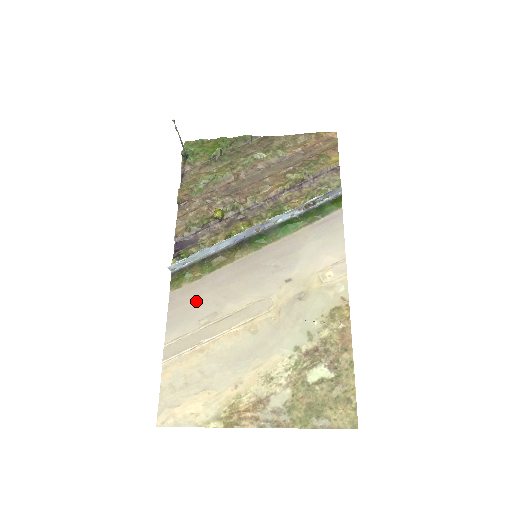
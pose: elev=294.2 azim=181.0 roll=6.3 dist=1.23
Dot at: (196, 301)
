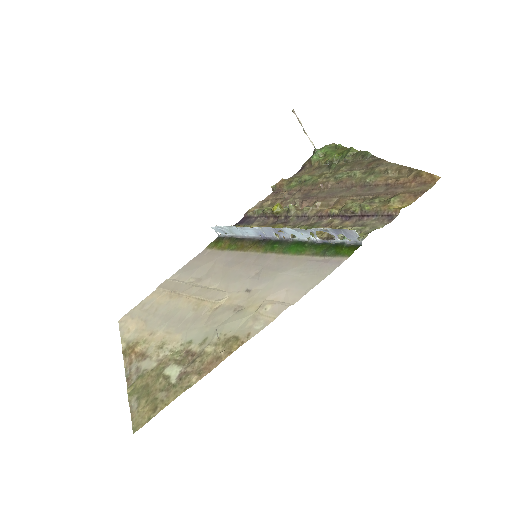
Dot at: (204, 263)
